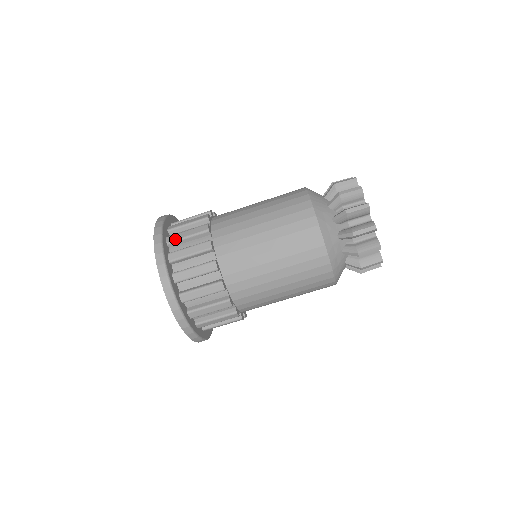
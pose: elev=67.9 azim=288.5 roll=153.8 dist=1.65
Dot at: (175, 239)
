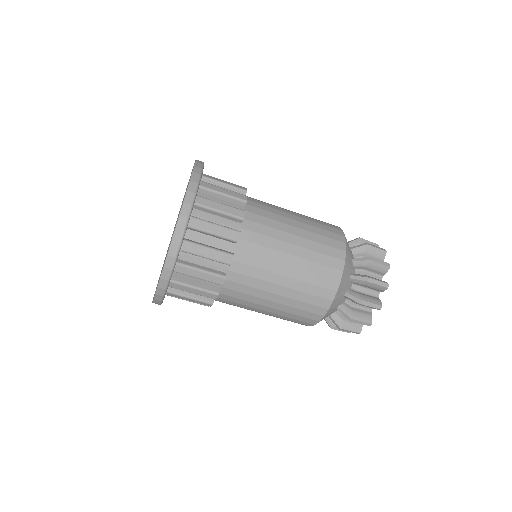
Dot at: (199, 227)
